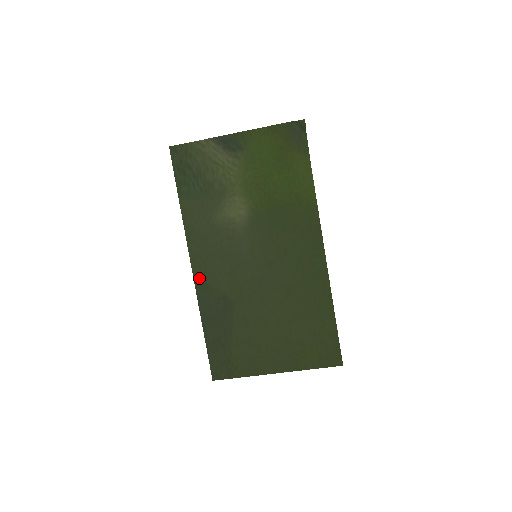
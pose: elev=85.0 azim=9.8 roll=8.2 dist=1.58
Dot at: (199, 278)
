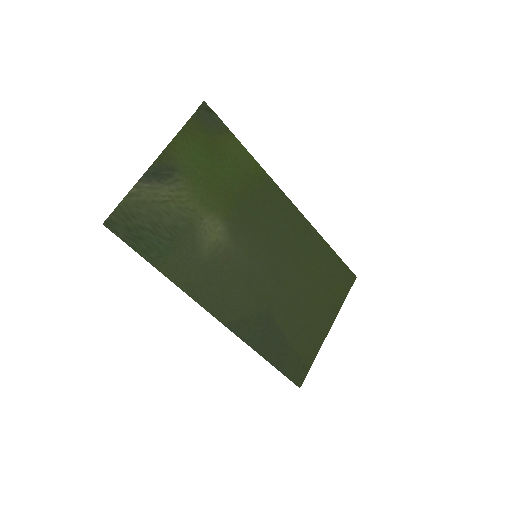
Dot at: (230, 322)
